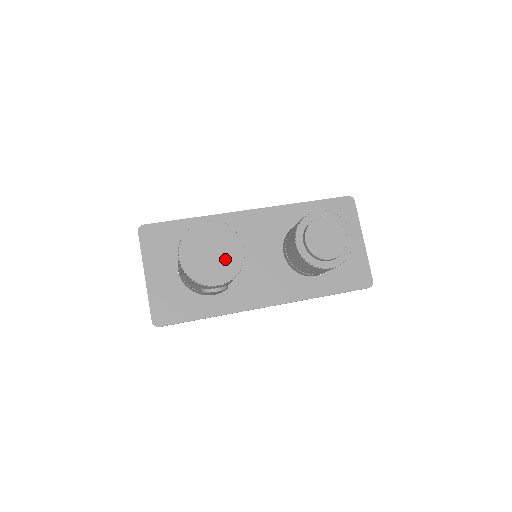
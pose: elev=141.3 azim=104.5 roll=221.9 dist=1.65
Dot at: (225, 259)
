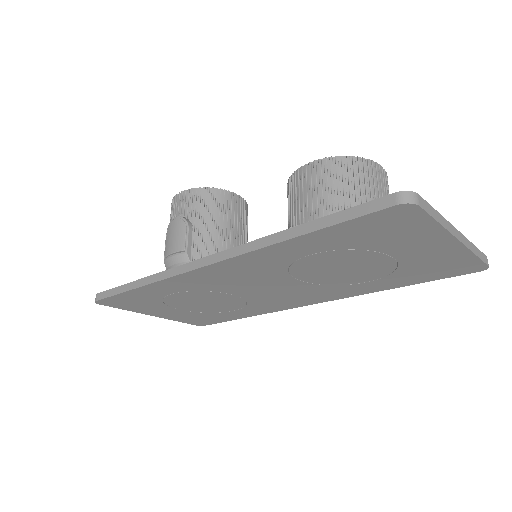
Dot at: occluded
